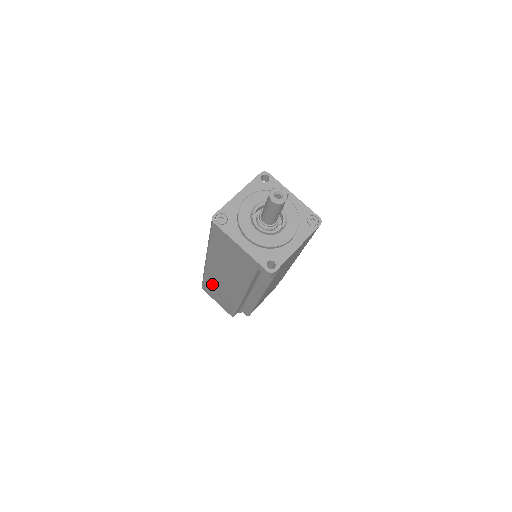
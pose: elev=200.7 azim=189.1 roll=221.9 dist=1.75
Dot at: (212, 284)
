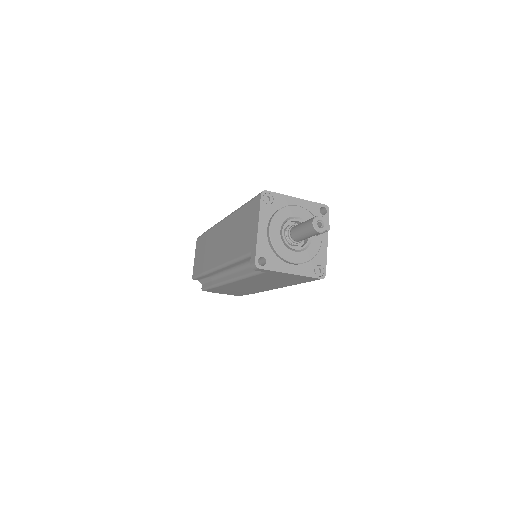
Dot at: (208, 240)
